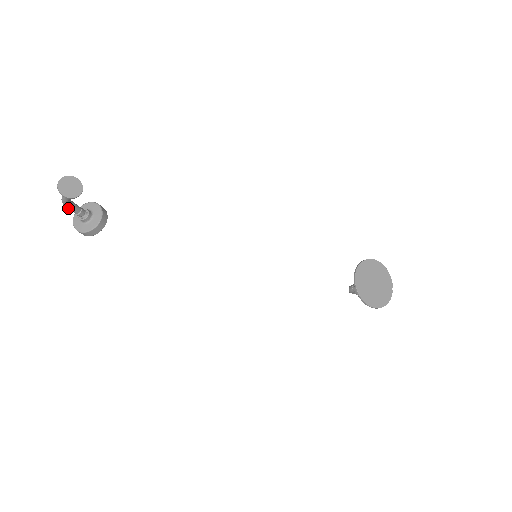
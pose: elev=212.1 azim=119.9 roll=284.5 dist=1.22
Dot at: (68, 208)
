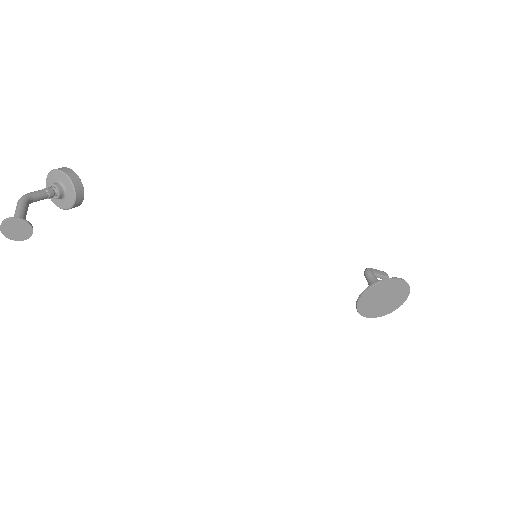
Dot at: (30, 200)
